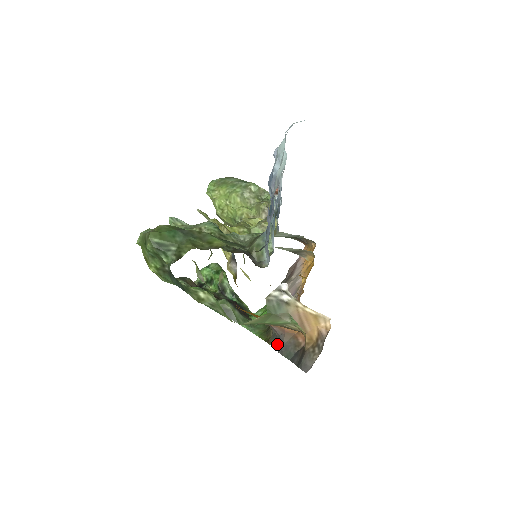
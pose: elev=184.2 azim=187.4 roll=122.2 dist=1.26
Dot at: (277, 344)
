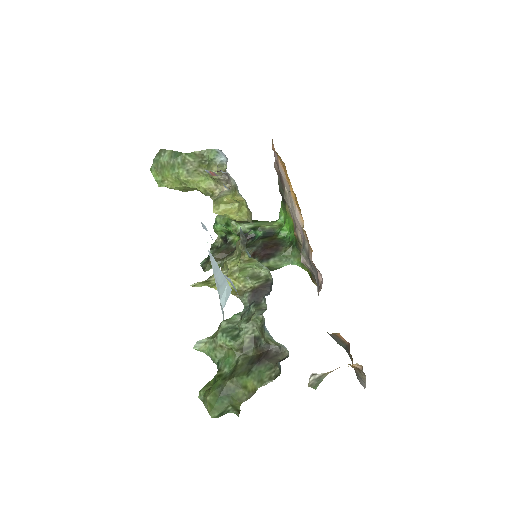
Dot at: occluded
